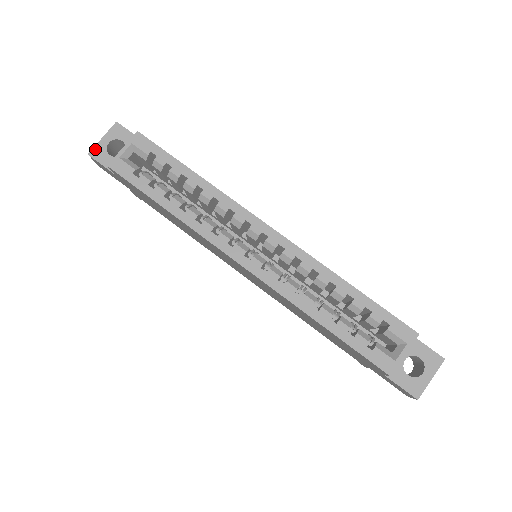
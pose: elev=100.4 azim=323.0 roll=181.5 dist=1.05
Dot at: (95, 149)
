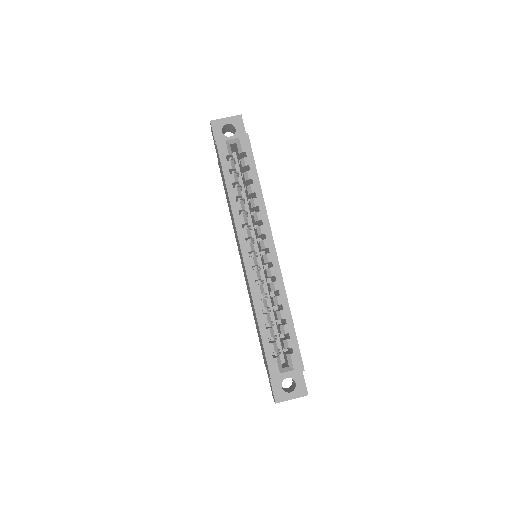
Dot at: (217, 121)
